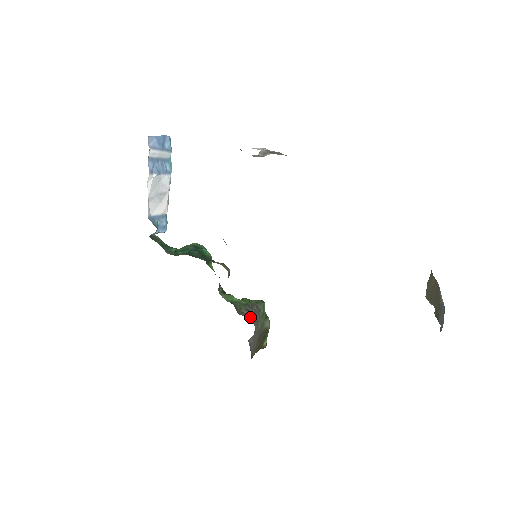
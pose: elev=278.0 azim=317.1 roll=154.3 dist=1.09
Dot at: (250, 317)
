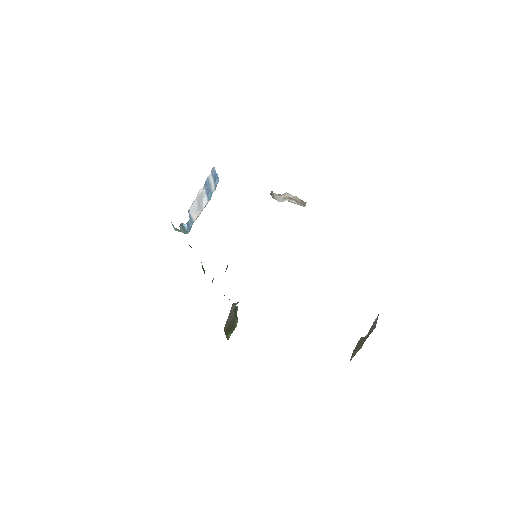
Dot at: occluded
